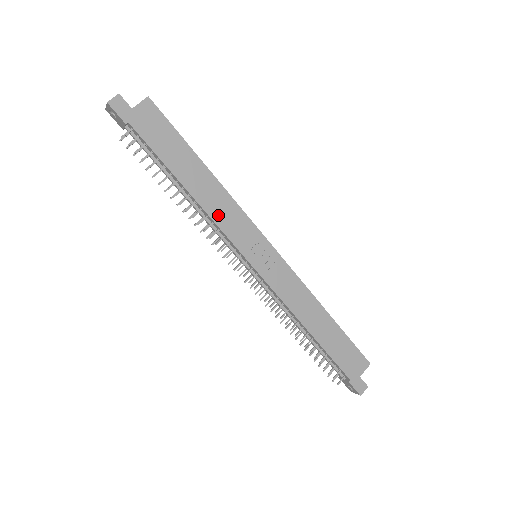
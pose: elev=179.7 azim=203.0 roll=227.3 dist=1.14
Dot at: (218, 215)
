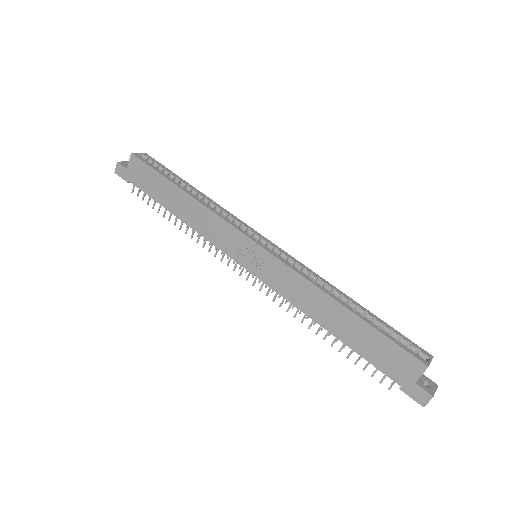
Dot at: (205, 230)
